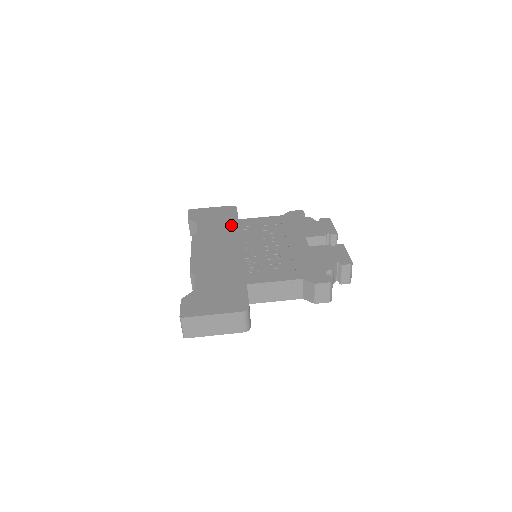
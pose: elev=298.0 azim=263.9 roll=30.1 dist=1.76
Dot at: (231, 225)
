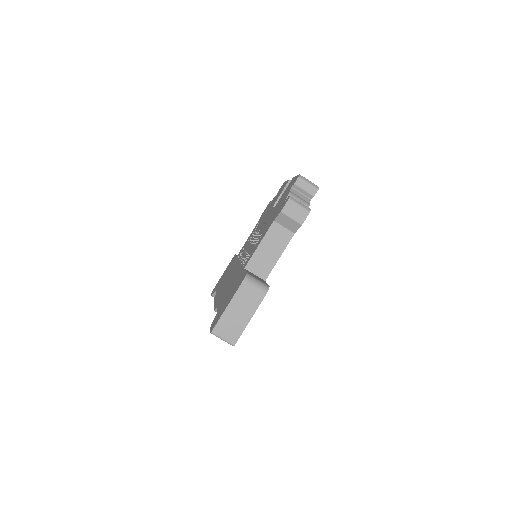
Dot at: occluded
